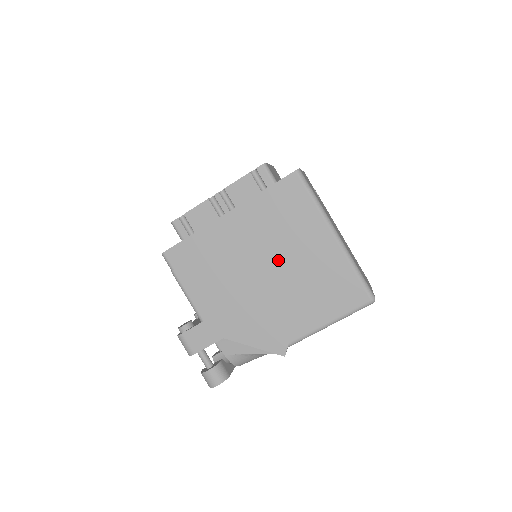
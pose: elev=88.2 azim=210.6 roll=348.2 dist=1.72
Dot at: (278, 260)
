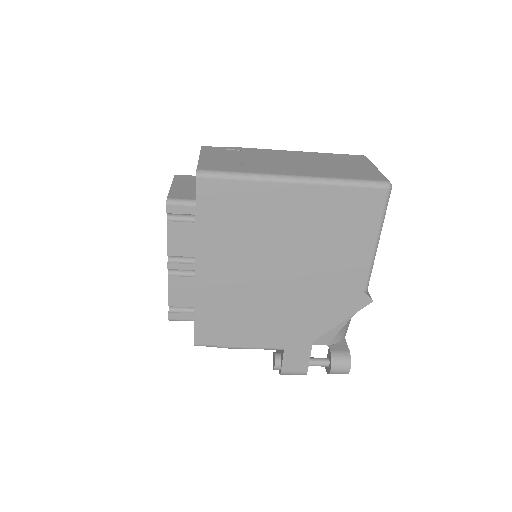
Dot at: (277, 252)
